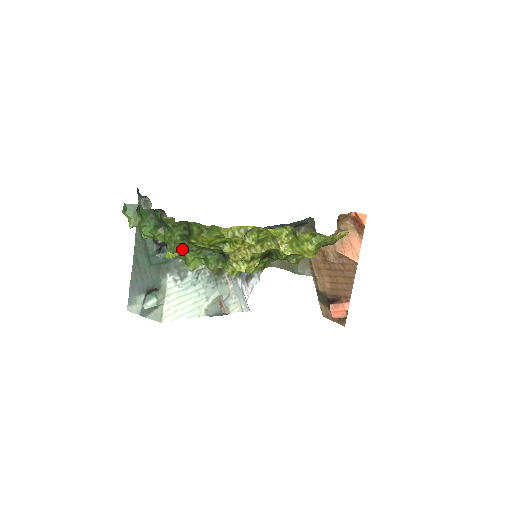
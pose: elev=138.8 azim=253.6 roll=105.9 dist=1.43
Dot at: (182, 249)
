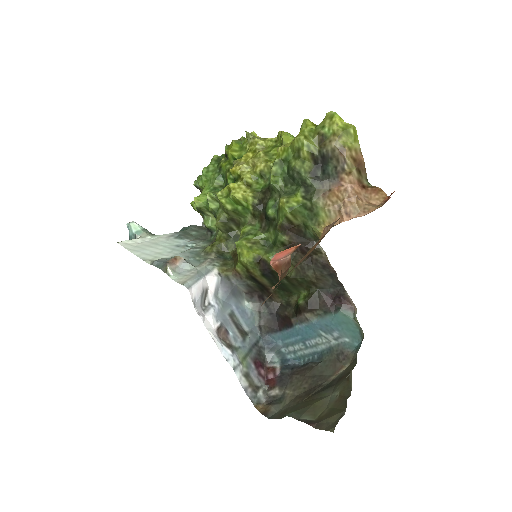
Dot at: (208, 171)
